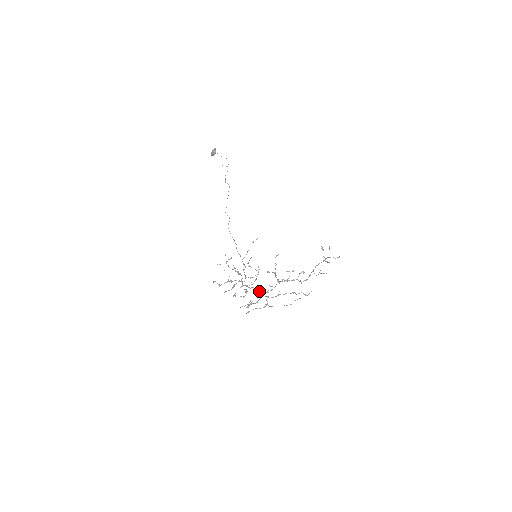
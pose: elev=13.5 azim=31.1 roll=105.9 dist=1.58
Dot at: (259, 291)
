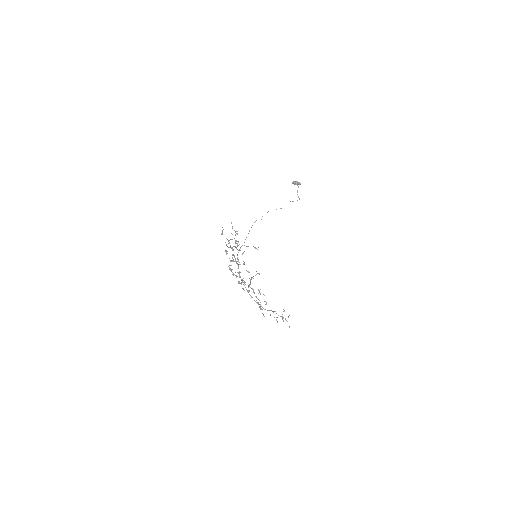
Dot at: (240, 272)
